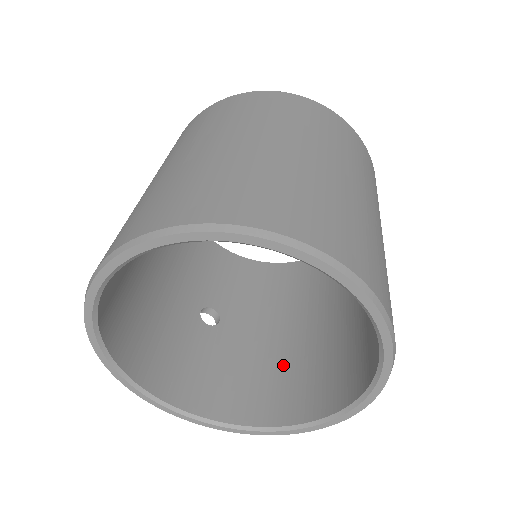
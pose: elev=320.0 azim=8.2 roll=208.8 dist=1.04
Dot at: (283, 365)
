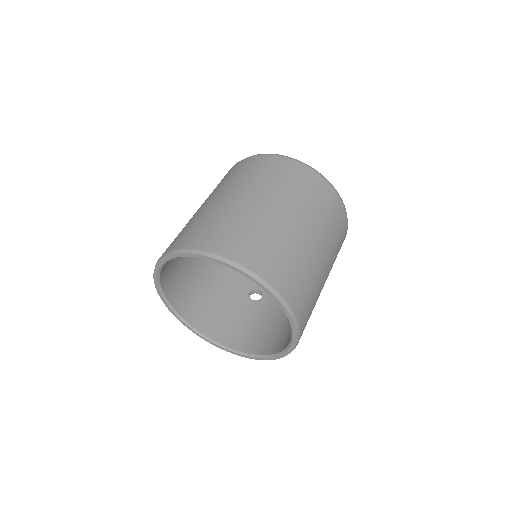
Dot at: occluded
